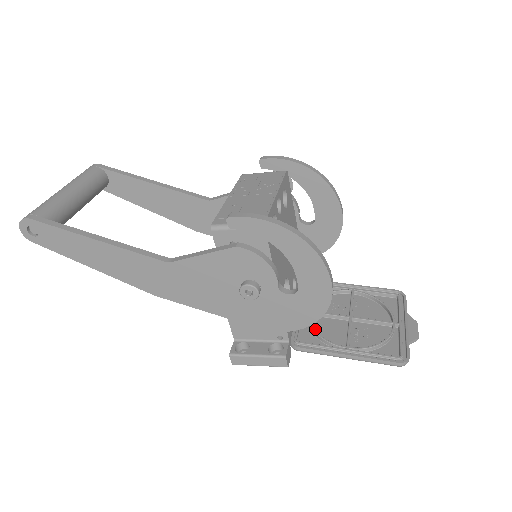
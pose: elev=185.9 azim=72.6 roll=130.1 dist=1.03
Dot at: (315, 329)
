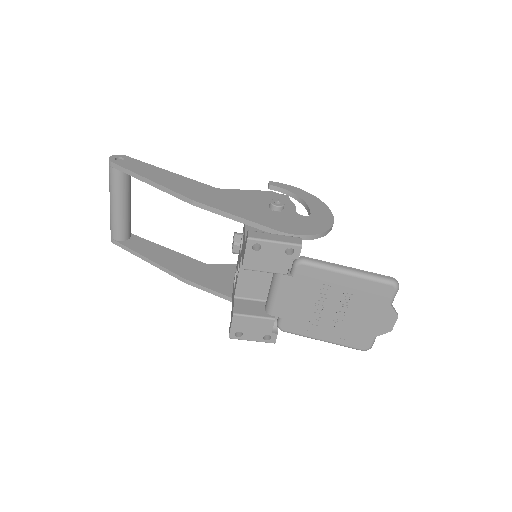
Dot at: (309, 286)
